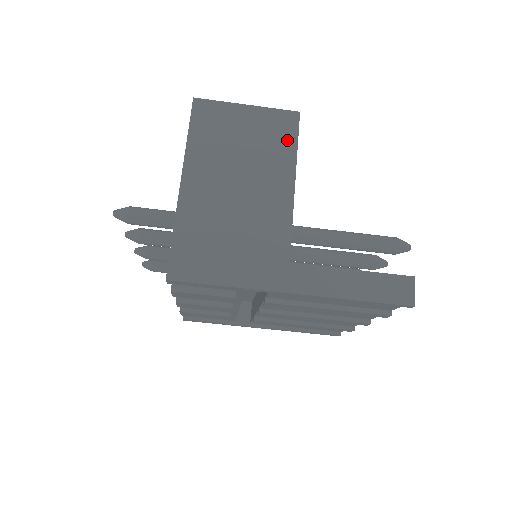
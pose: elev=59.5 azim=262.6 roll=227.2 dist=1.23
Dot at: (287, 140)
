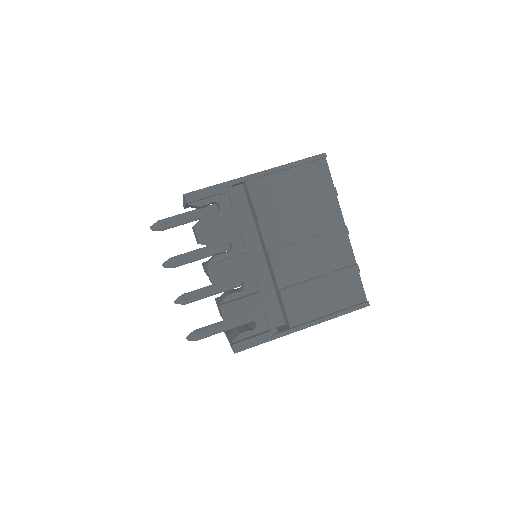
Dot at: occluded
